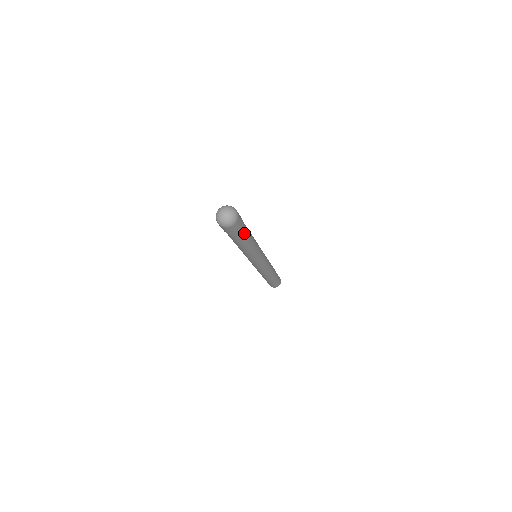
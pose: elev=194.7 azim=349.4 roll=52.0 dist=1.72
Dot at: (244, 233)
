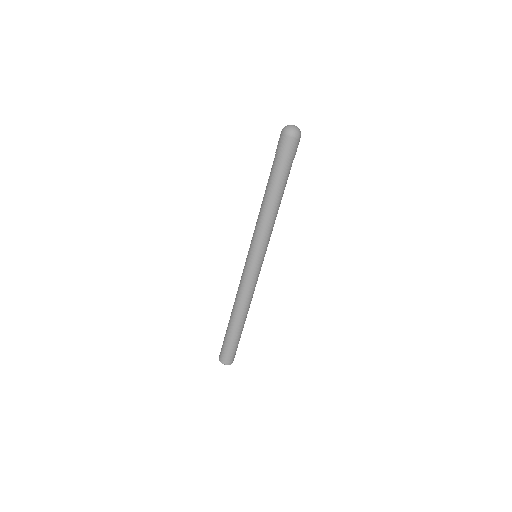
Dot at: (287, 172)
